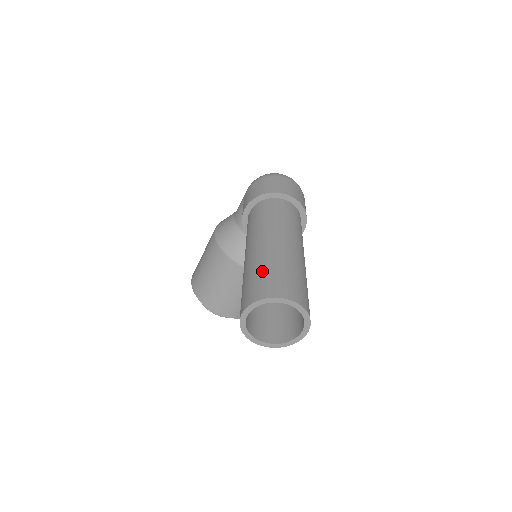
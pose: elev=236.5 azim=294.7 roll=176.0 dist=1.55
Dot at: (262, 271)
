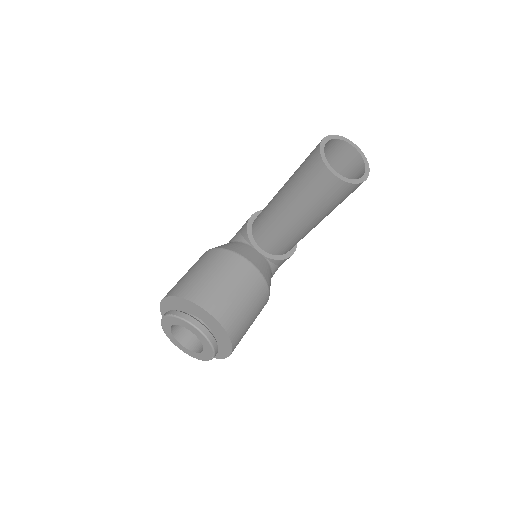
Dot at: occluded
